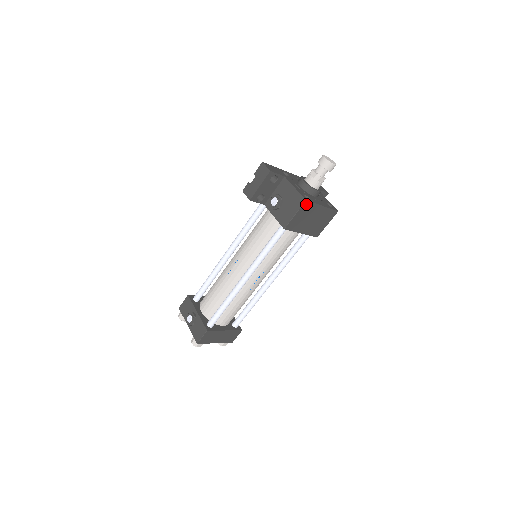
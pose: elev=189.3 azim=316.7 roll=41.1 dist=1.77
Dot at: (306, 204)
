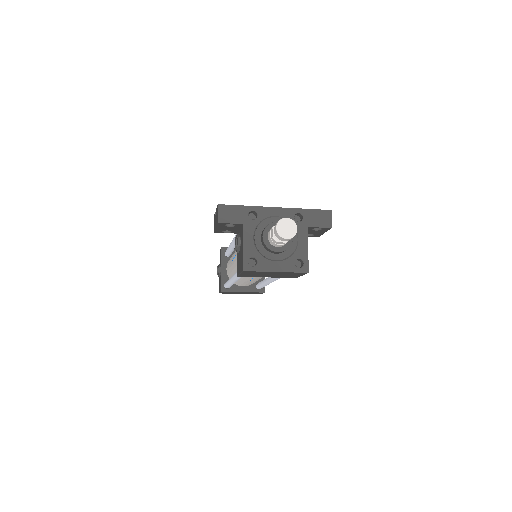
Dot at: (247, 271)
